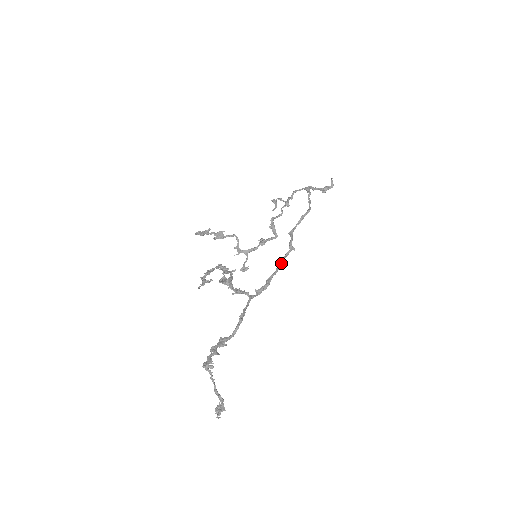
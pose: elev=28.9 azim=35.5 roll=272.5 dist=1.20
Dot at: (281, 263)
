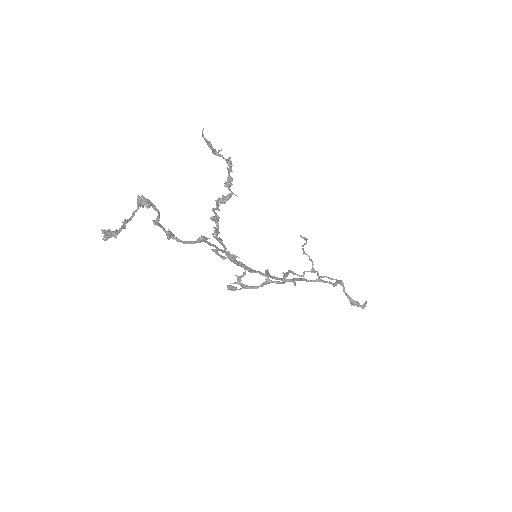
Dot at: (274, 277)
